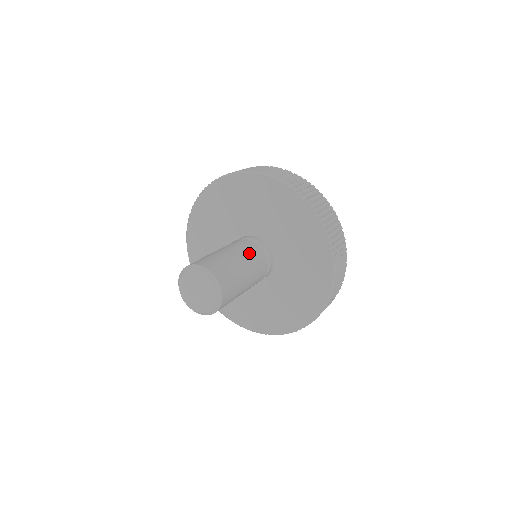
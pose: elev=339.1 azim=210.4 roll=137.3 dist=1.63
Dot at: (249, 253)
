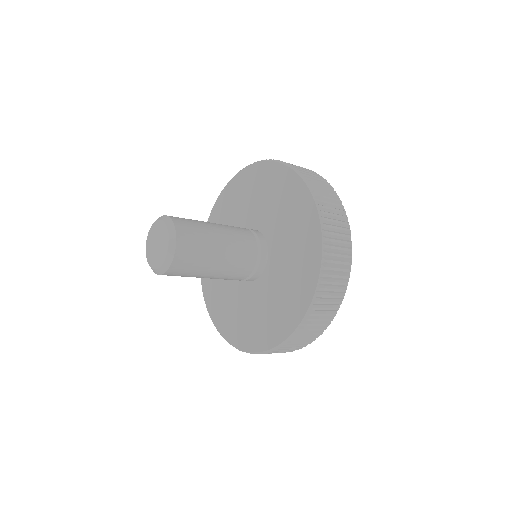
Dot at: occluded
